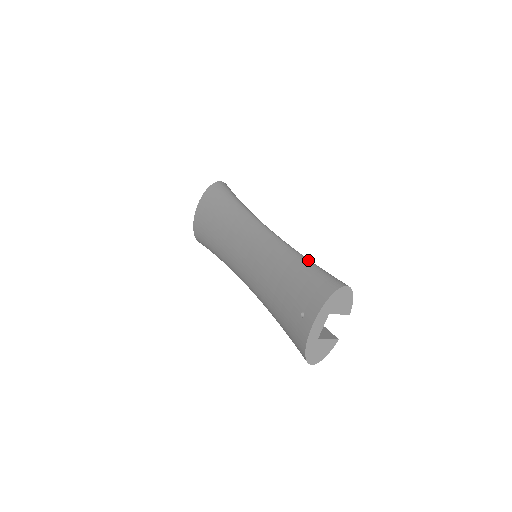
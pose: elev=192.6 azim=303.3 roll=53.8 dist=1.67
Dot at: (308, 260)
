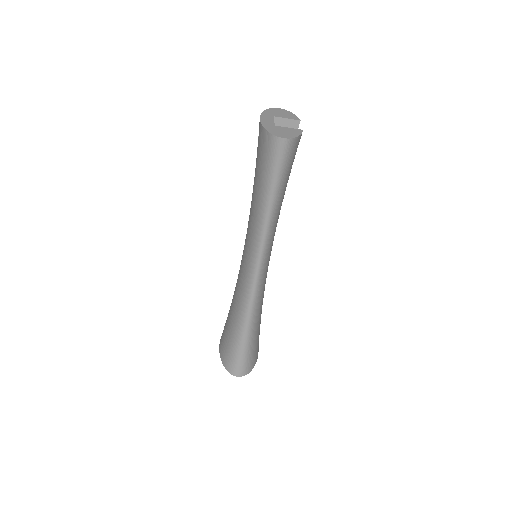
Dot at: occluded
